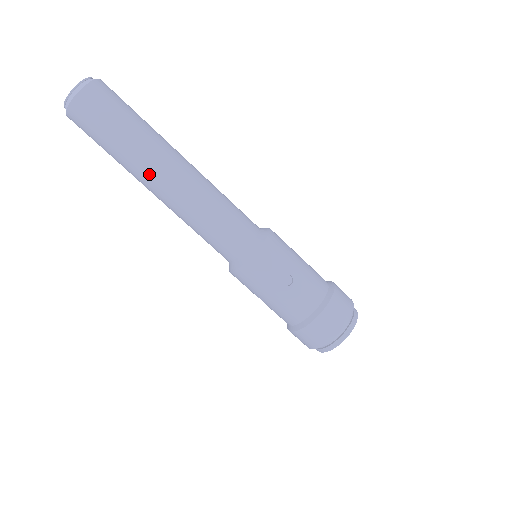
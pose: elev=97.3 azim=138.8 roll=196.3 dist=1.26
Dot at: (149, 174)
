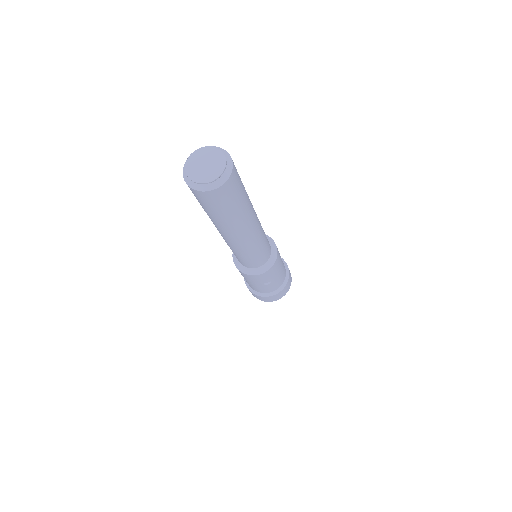
Dot at: (226, 233)
